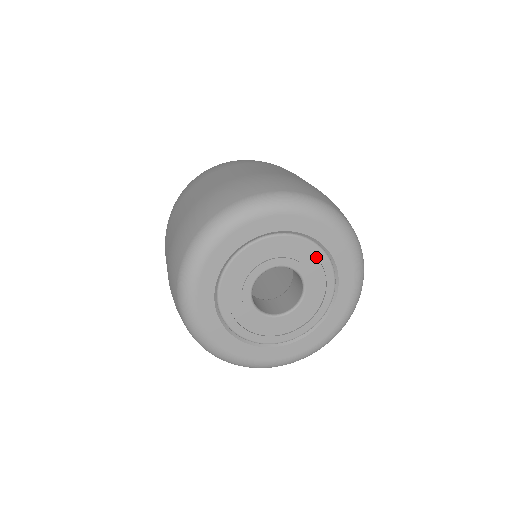
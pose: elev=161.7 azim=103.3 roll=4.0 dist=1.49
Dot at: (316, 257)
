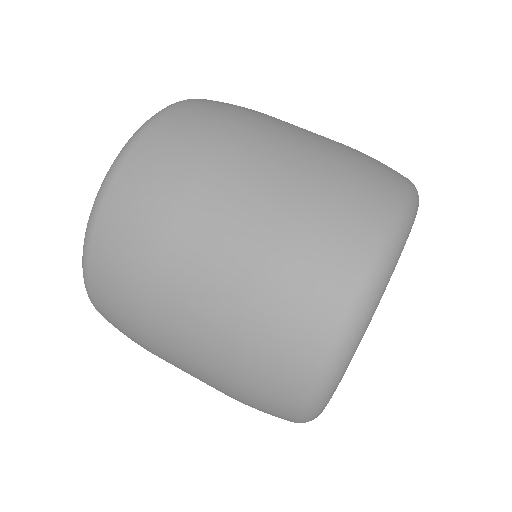
Dot at: occluded
